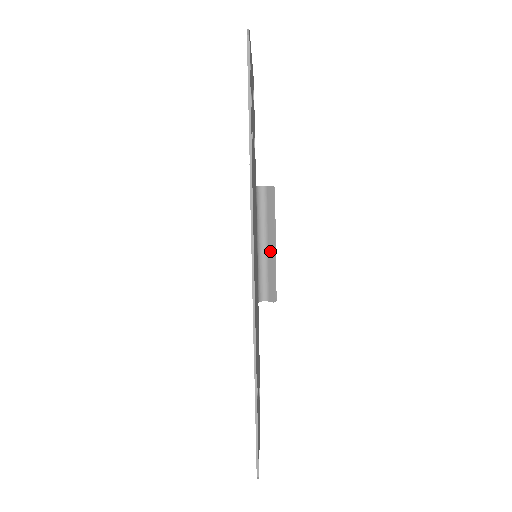
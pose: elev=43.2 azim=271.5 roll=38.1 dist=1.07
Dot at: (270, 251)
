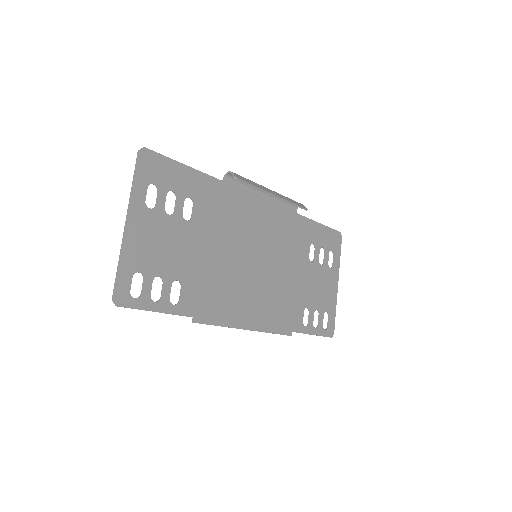
Dot at: occluded
